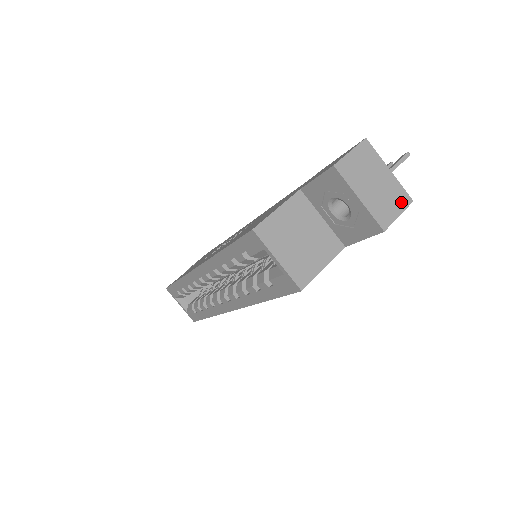
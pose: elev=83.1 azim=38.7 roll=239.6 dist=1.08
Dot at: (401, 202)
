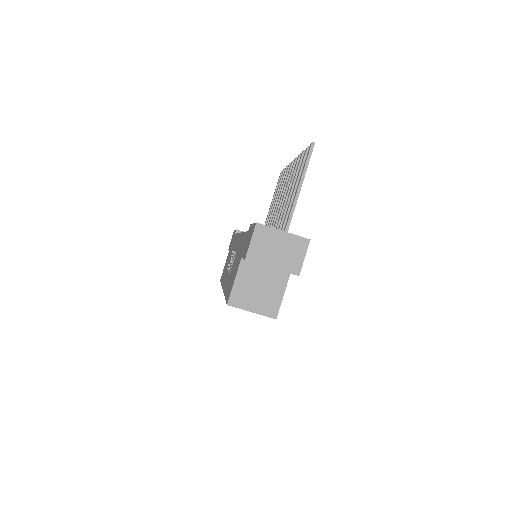
Dot at: (302, 247)
